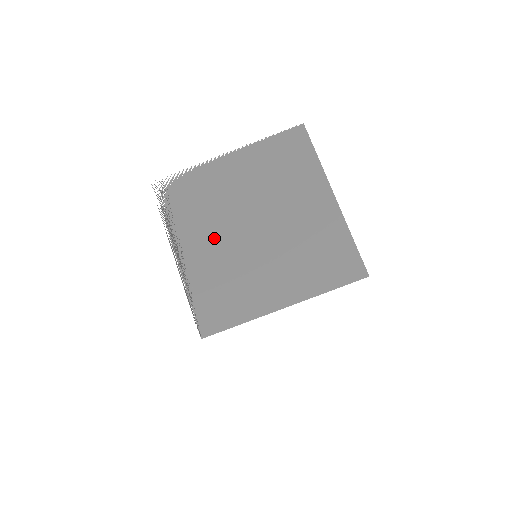
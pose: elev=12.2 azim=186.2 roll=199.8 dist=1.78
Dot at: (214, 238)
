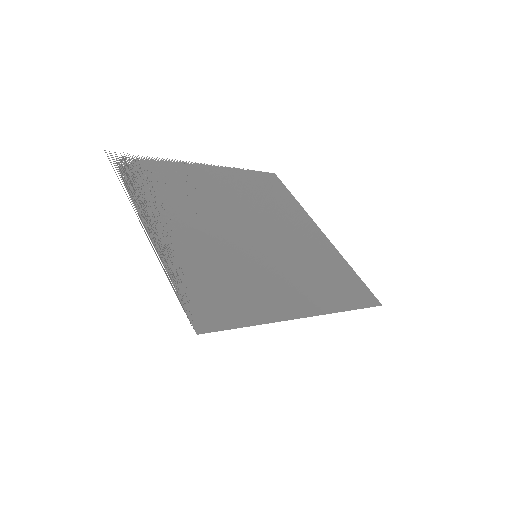
Dot at: (199, 224)
